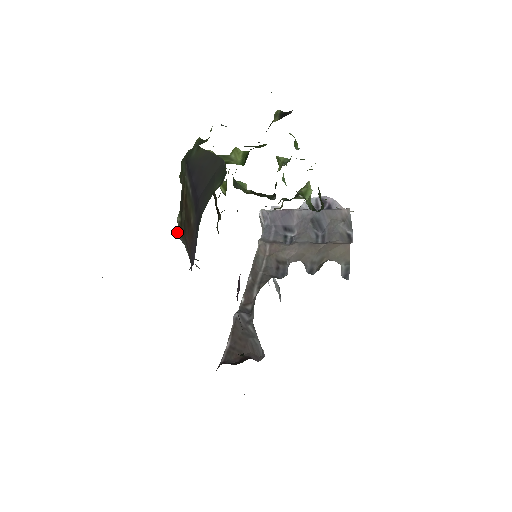
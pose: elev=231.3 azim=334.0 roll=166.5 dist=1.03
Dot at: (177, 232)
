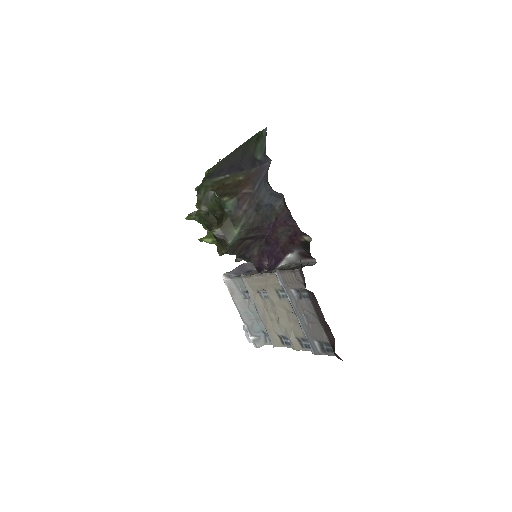
Dot at: (215, 230)
